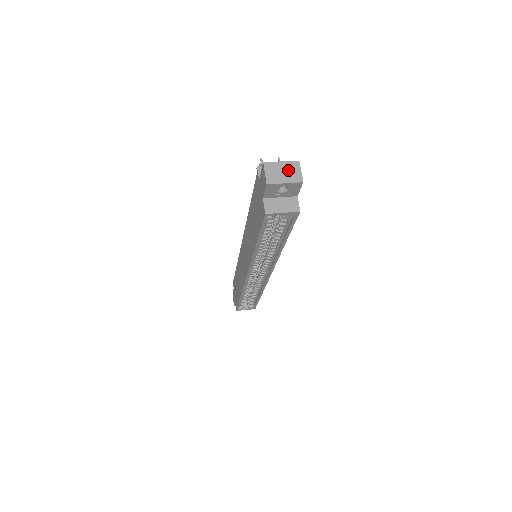
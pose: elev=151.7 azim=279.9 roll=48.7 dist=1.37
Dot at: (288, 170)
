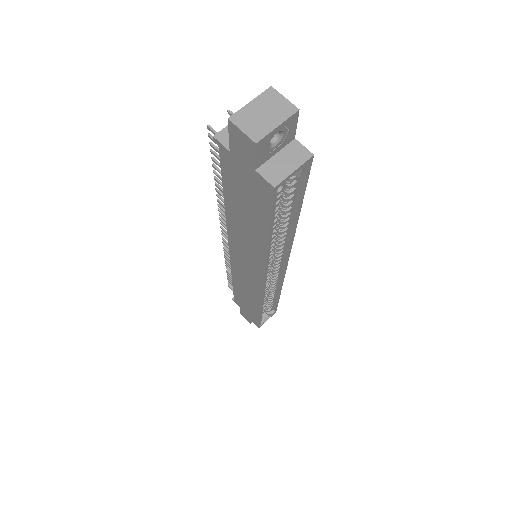
Dot at: (267, 107)
